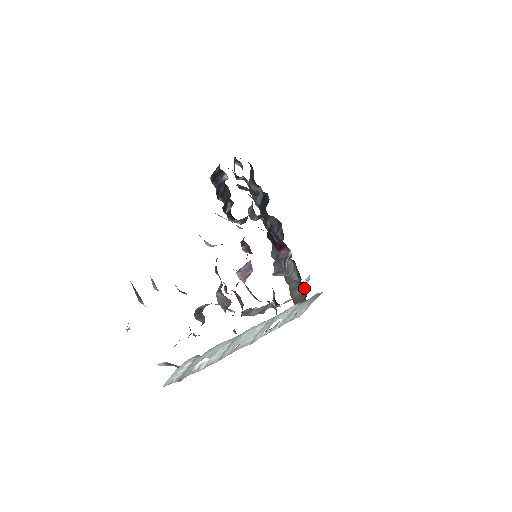
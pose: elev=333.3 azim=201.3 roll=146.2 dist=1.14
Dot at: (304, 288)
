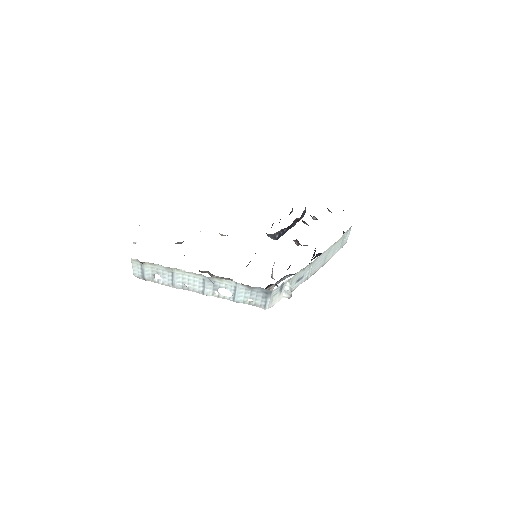
Dot at: occluded
